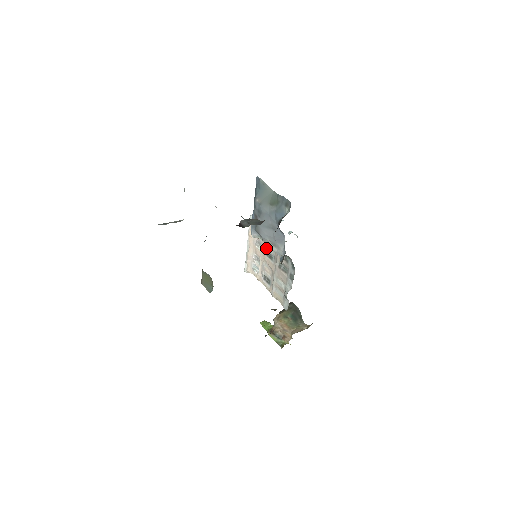
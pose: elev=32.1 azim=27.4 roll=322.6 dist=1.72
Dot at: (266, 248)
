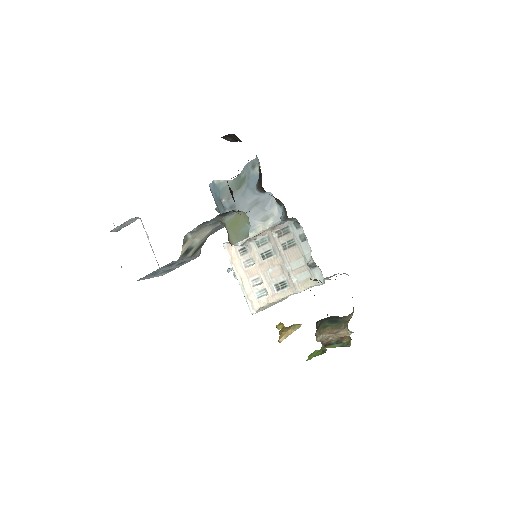
Dot at: (258, 252)
